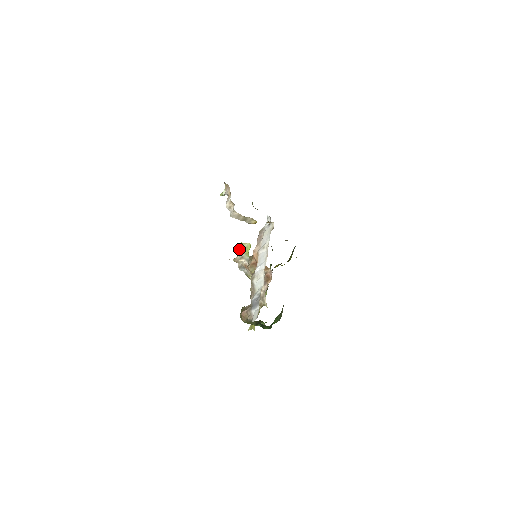
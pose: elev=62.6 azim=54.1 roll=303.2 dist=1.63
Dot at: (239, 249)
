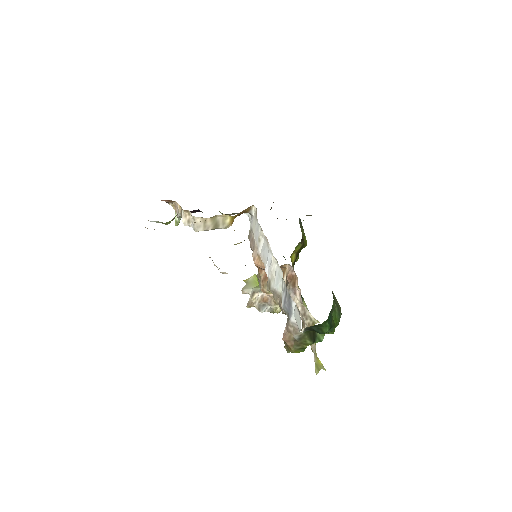
Dot at: (244, 287)
